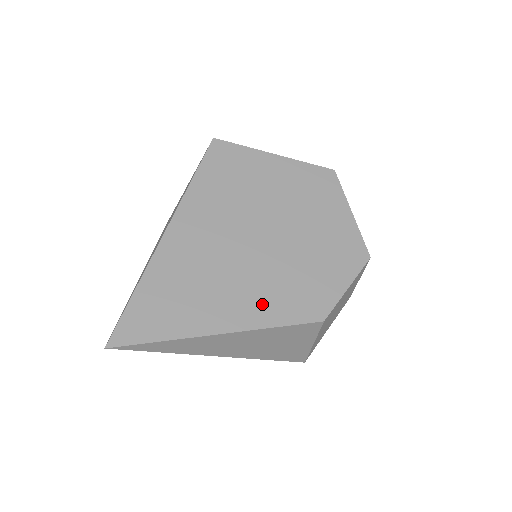
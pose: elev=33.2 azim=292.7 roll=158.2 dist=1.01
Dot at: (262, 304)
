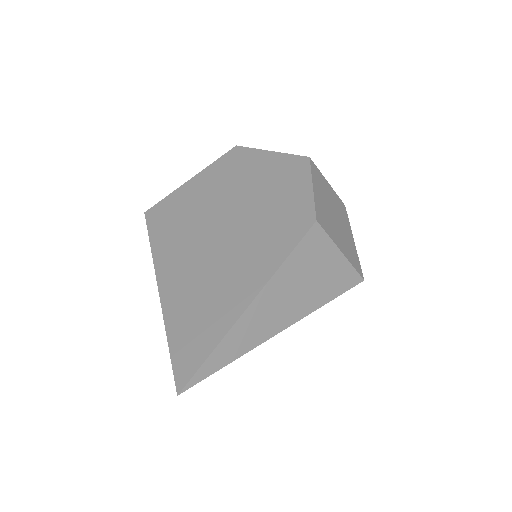
Dot at: (262, 257)
